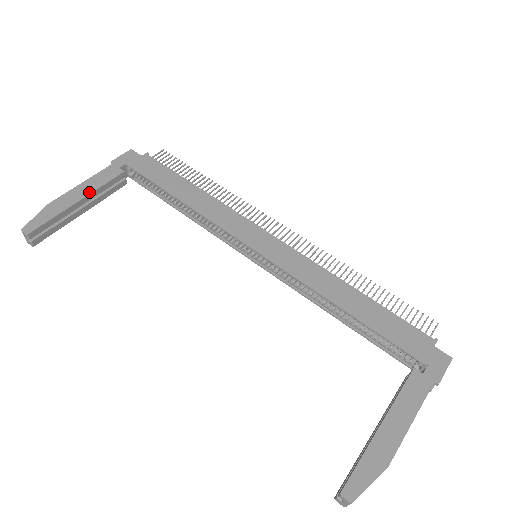
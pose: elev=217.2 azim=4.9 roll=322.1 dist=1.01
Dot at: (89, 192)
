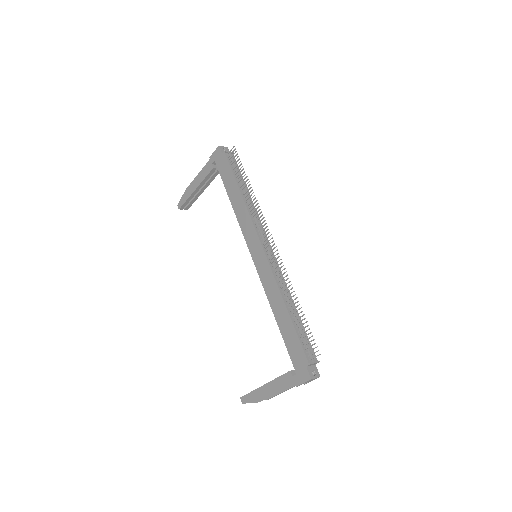
Dot at: (199, 184)
